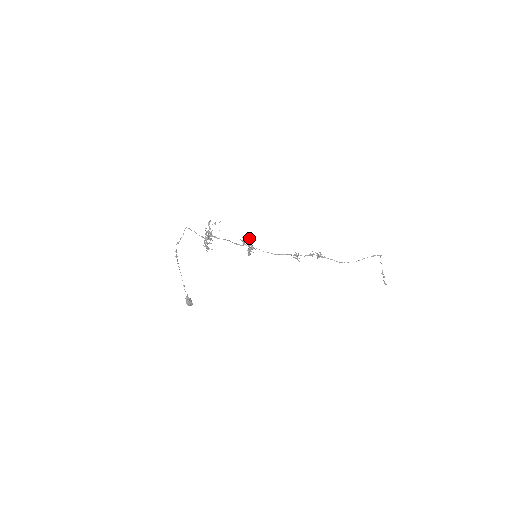
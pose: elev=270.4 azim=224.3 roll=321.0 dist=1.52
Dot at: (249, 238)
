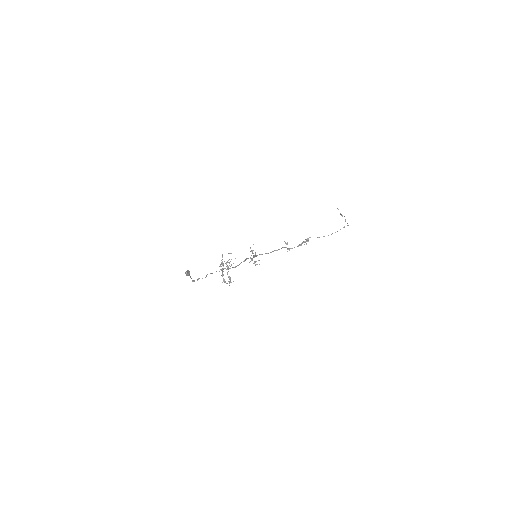
Dot at: occluded
